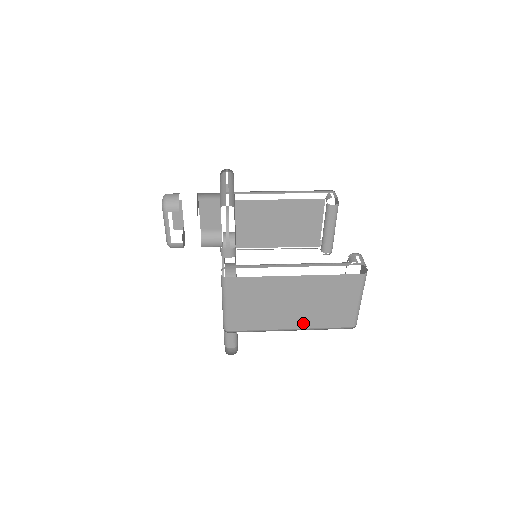
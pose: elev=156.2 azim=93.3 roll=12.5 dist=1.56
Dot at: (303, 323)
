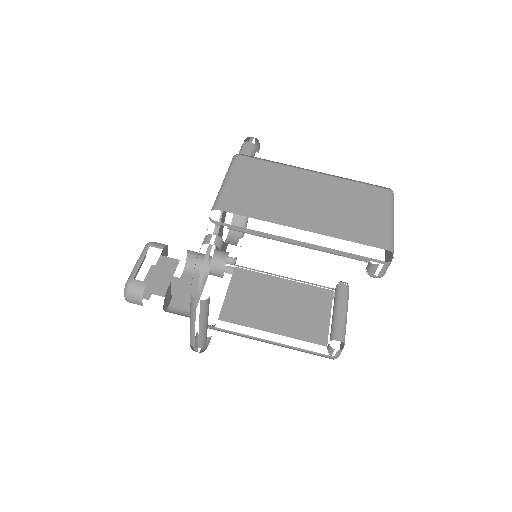
Dot at: occluded
